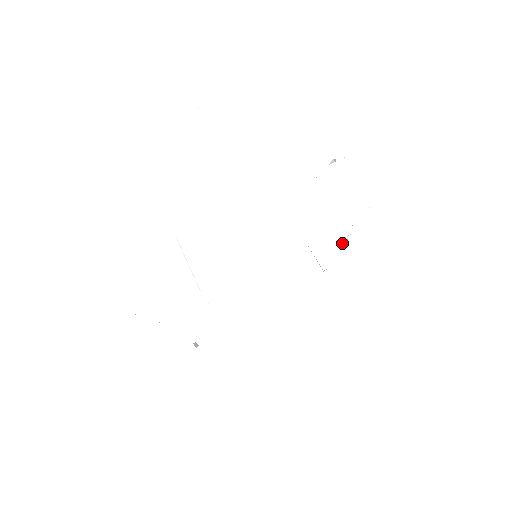
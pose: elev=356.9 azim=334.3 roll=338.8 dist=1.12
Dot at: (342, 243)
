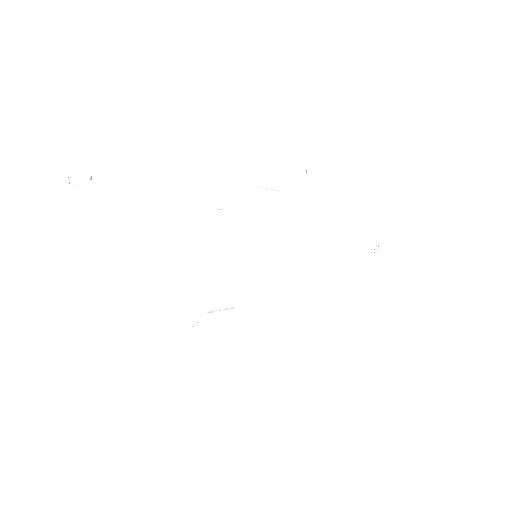
Dot at: occluded
